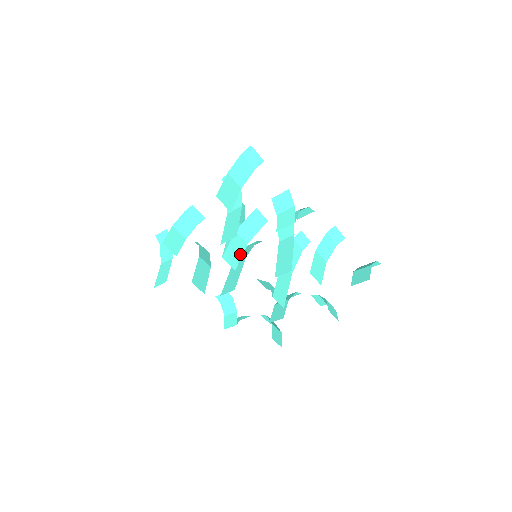
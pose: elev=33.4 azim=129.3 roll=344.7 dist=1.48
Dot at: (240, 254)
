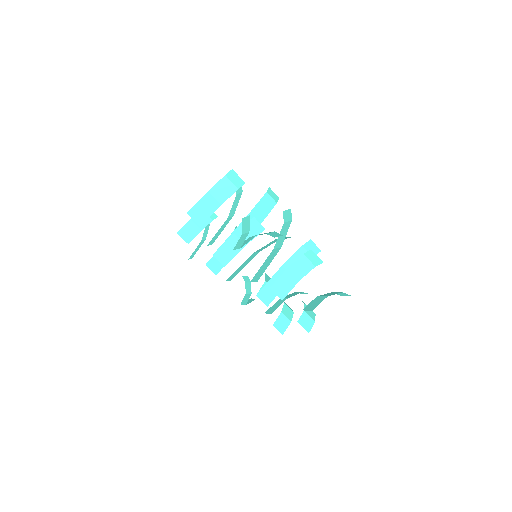
Dot at: (234, 254)
